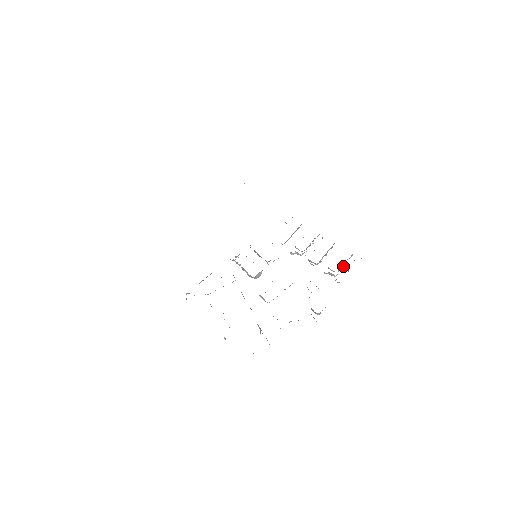
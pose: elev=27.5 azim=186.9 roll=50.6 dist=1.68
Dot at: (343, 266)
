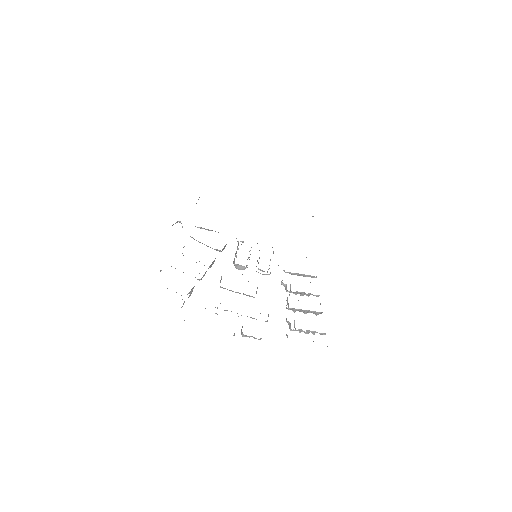
Dot at: (307, 333)
